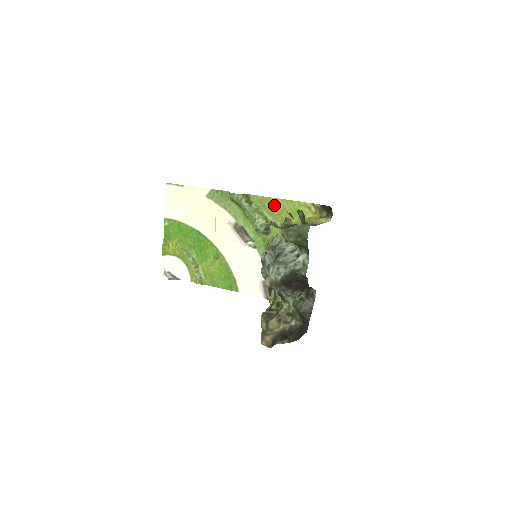
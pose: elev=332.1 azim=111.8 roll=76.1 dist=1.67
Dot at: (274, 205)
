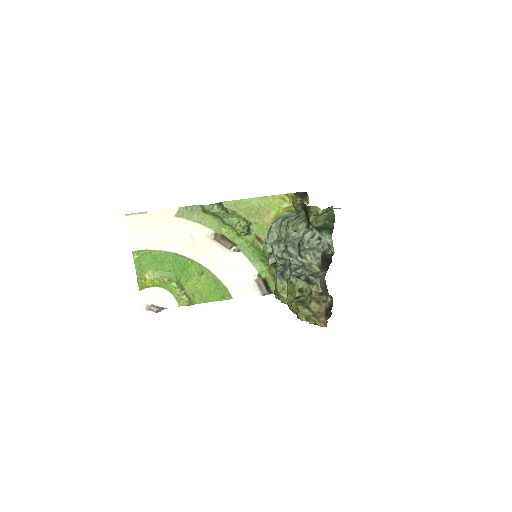
Dot at: (249, 205)
